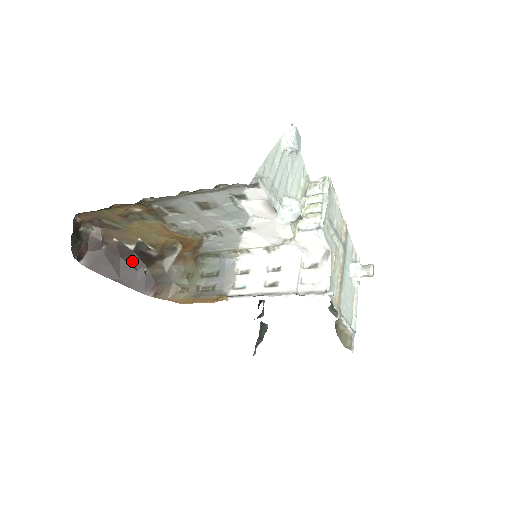
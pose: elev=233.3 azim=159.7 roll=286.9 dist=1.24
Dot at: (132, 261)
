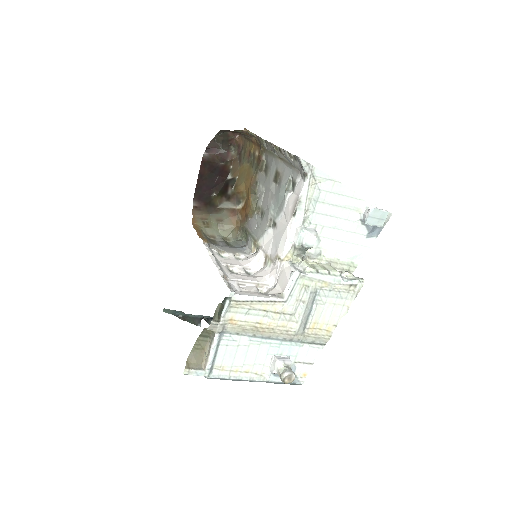
Dot at: (218, 183)
